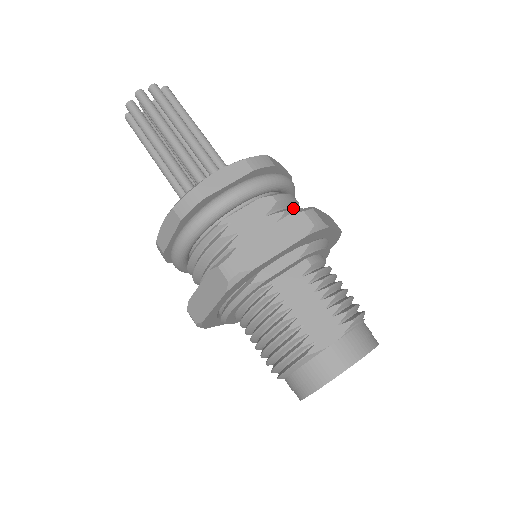
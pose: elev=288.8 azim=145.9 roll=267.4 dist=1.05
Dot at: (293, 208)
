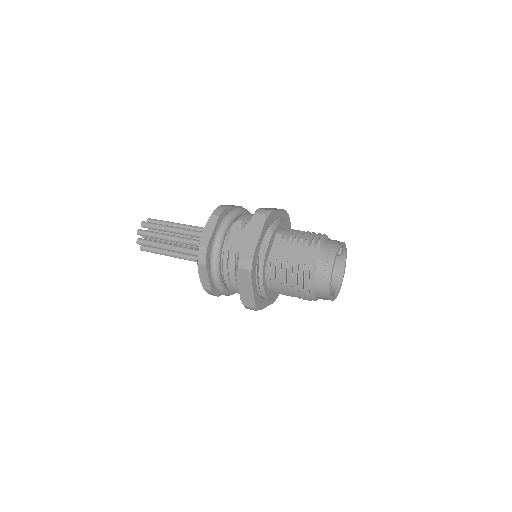
Dot at: occluded
